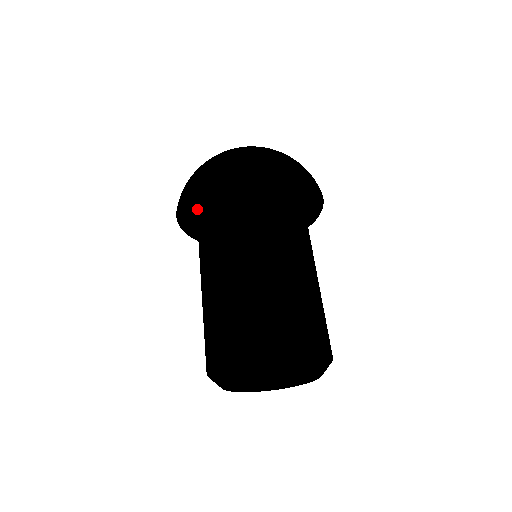
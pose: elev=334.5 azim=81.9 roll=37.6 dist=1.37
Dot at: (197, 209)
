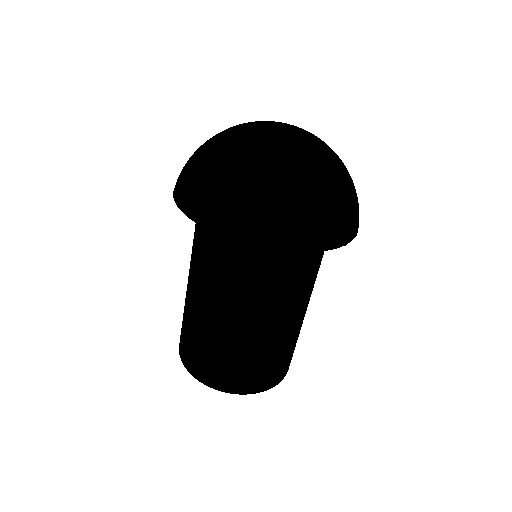
Dot at: occluded
